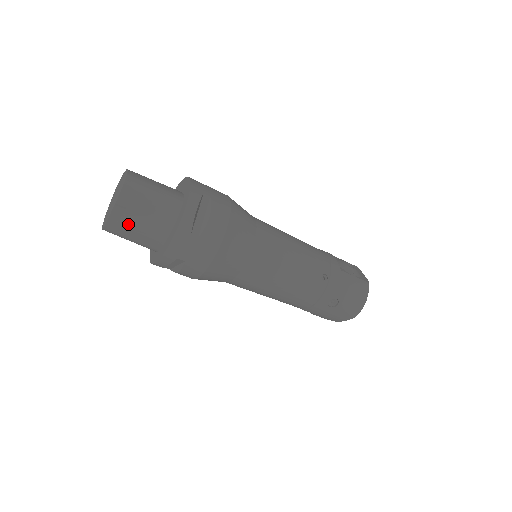
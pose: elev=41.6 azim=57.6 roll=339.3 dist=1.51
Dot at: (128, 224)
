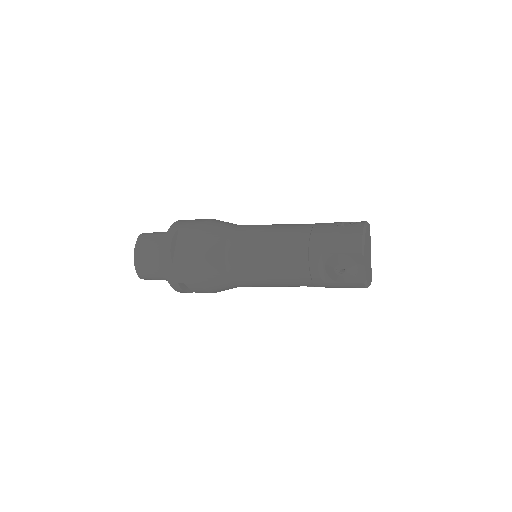
Dot at: occluded
